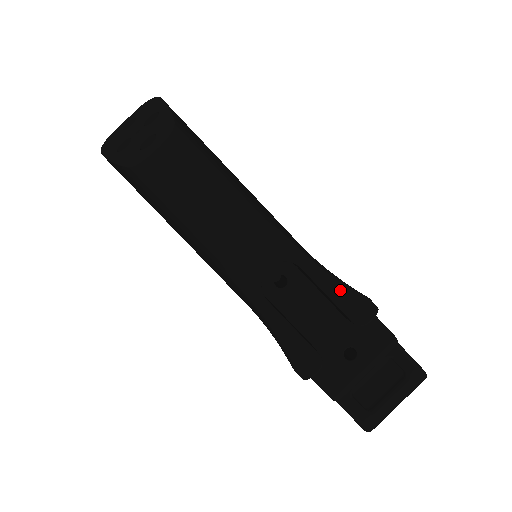
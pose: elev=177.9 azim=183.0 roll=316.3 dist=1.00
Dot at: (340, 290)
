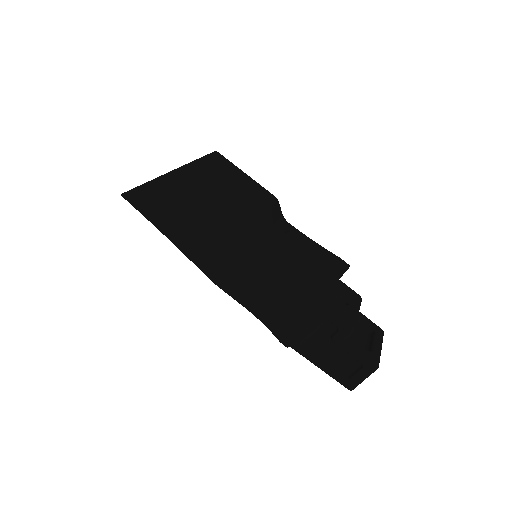
Dot at: (326, 249)
